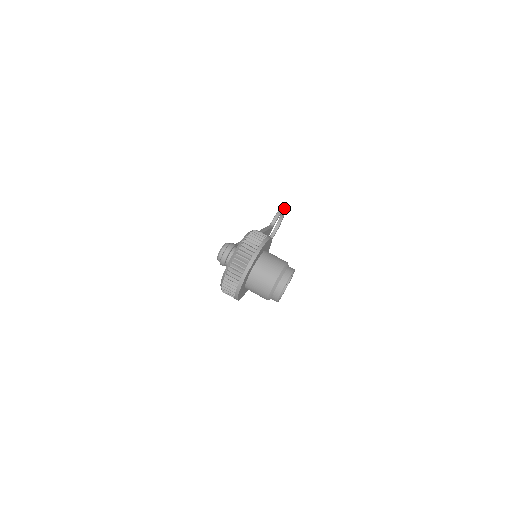
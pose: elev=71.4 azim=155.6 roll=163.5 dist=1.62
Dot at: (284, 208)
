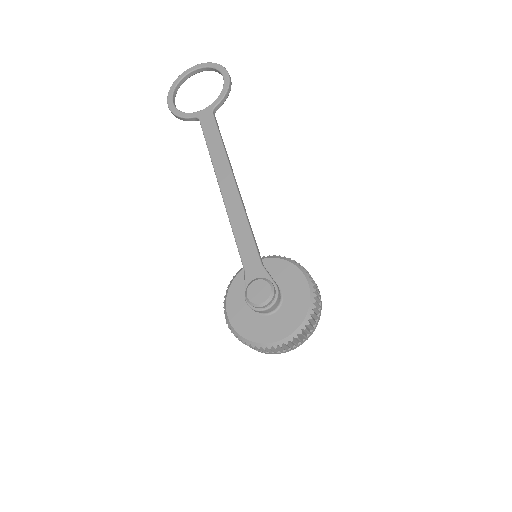
Dot at: occluded
